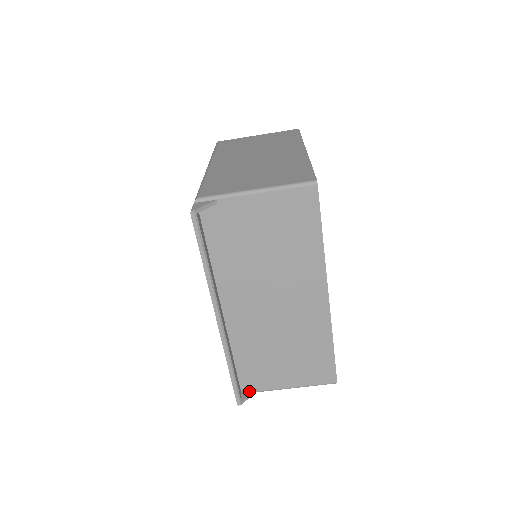
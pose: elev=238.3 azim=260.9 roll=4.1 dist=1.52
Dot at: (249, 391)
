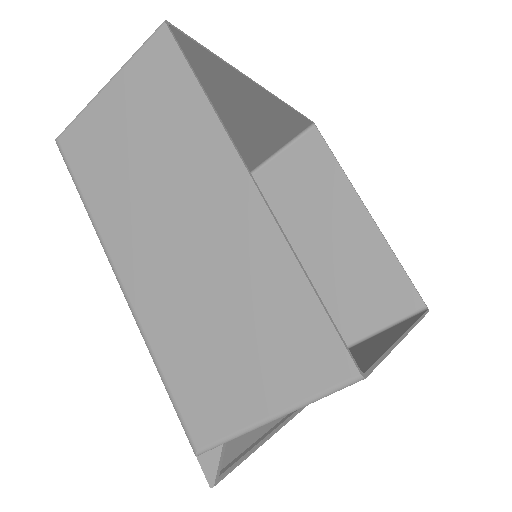
Dot at: occluded
